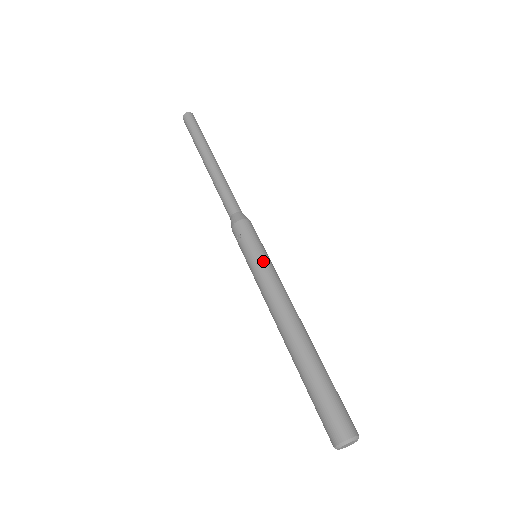
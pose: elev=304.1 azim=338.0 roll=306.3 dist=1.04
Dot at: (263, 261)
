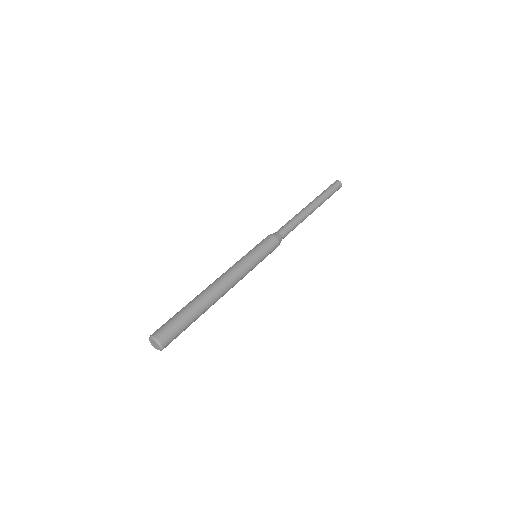
Dot at: (249, 255)
